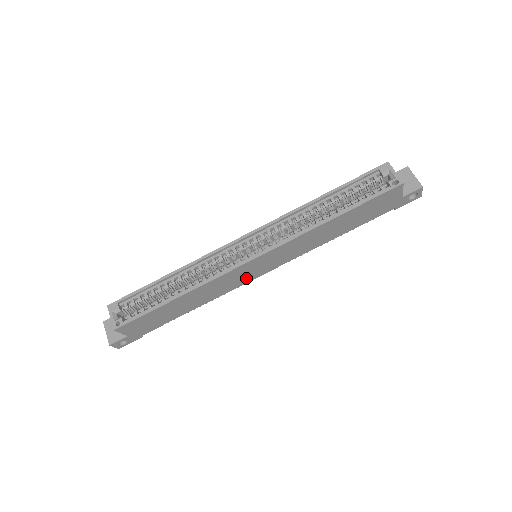
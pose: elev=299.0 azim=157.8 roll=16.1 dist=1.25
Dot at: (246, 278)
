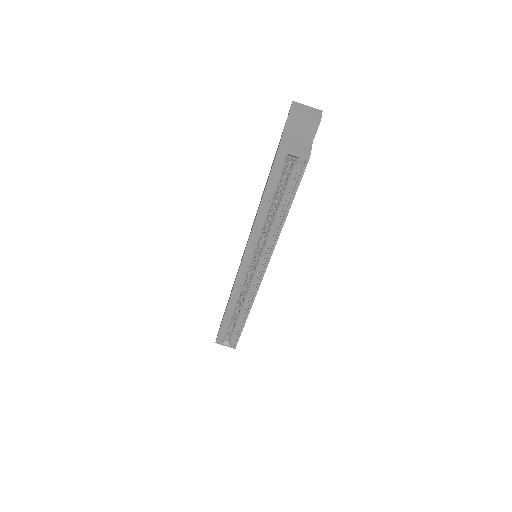
Dot at: occluded
